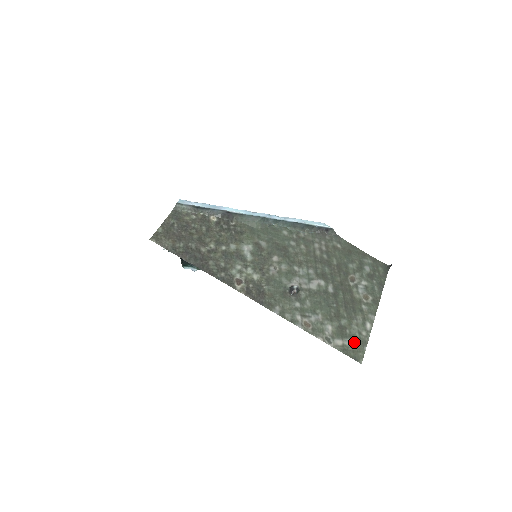
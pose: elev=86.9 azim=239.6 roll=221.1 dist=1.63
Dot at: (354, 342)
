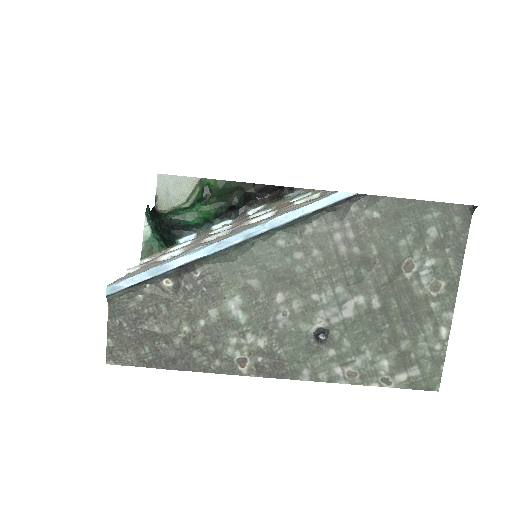
Dot at: (424, 367)
